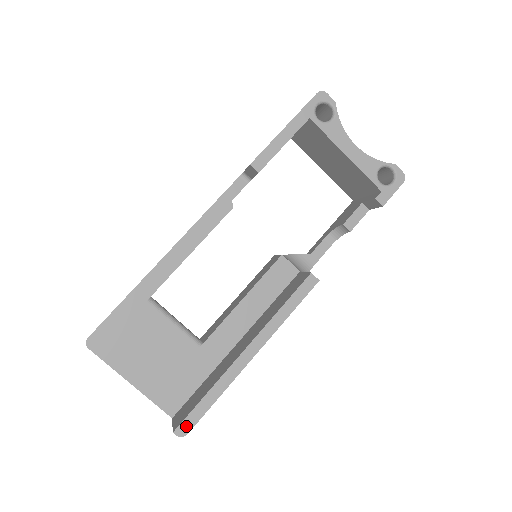
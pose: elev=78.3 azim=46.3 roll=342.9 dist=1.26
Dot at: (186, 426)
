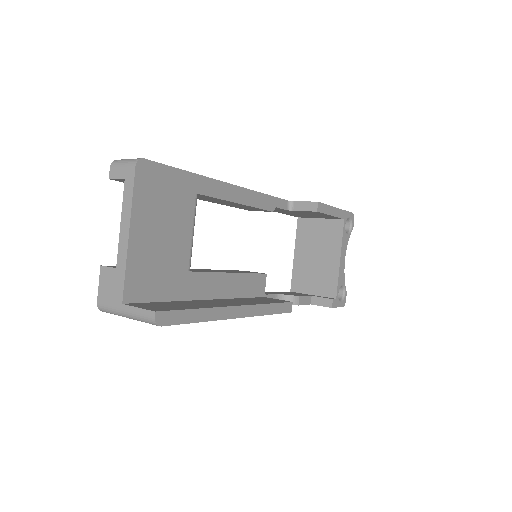
Dot at: (166, 318)
